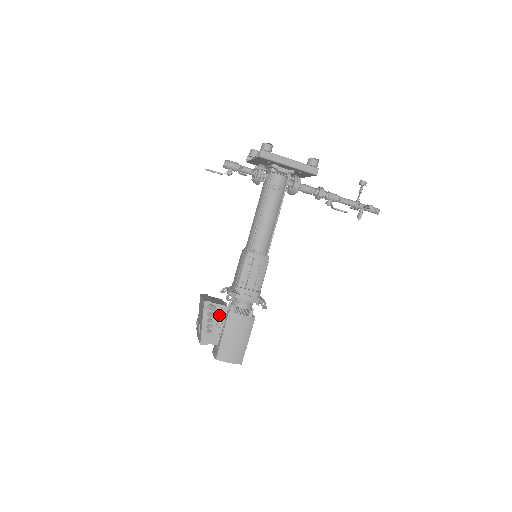
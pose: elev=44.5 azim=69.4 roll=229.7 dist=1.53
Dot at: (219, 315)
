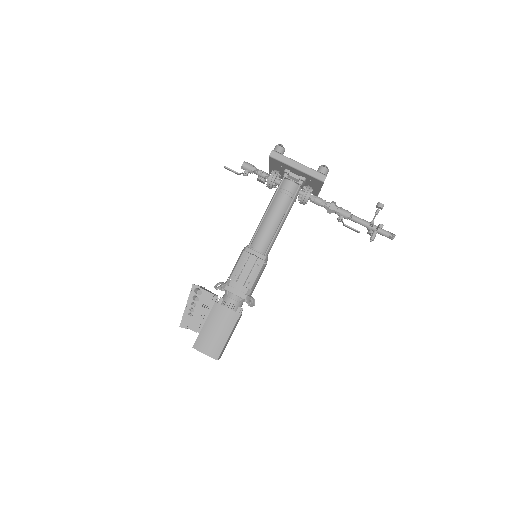
Dot at: (204, 302)
